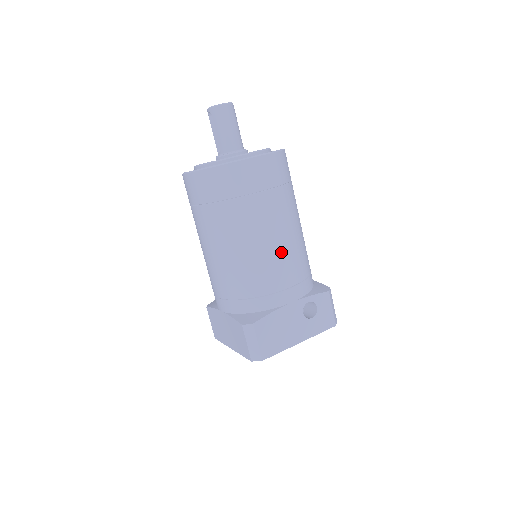
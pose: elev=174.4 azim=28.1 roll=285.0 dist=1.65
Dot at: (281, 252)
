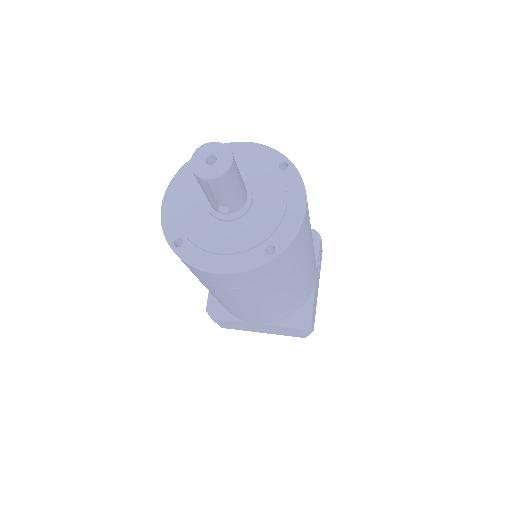
Dot at: (313, 256)
